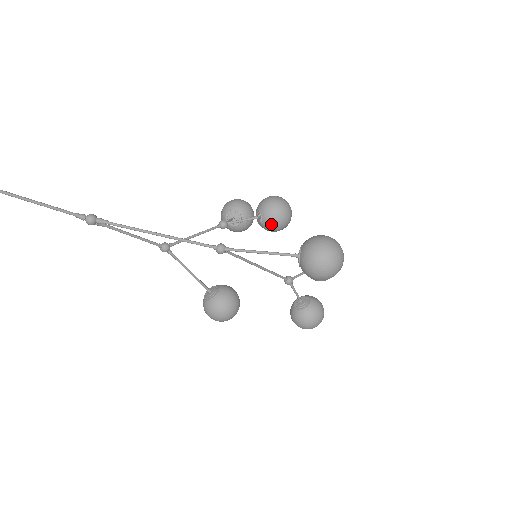
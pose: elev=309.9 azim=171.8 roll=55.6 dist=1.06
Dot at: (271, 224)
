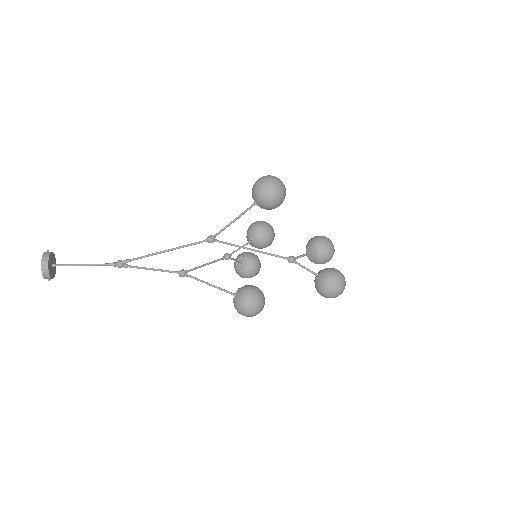
Dot at: (258, 236)
